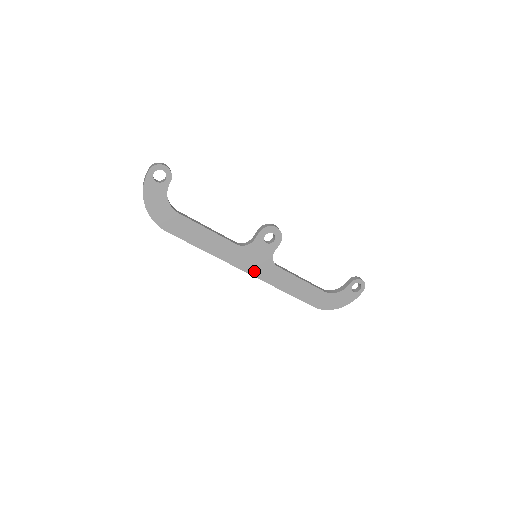
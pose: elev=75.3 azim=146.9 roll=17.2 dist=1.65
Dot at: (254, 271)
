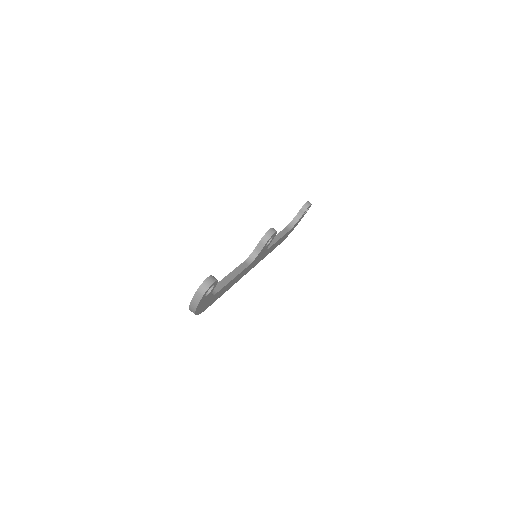
Dot at: (254, 265)
